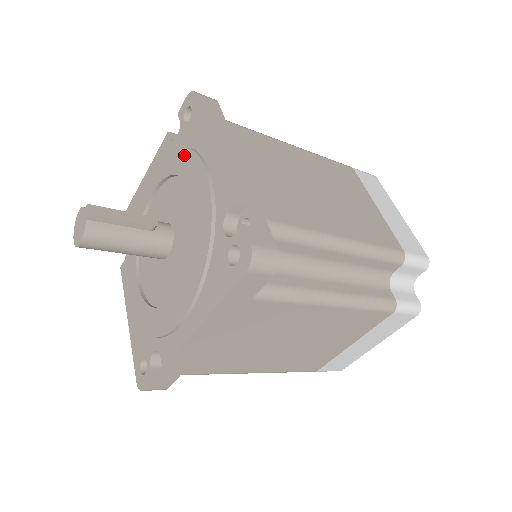
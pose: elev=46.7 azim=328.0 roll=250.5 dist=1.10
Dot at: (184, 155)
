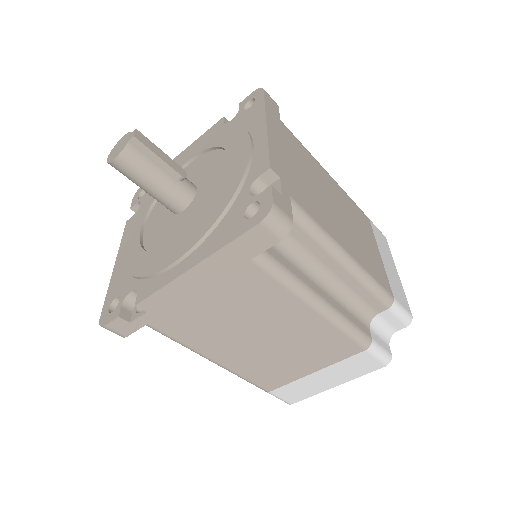
Dot at: (234, 132)
